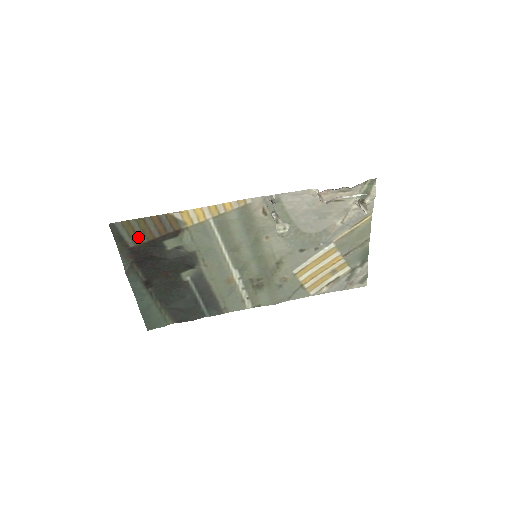
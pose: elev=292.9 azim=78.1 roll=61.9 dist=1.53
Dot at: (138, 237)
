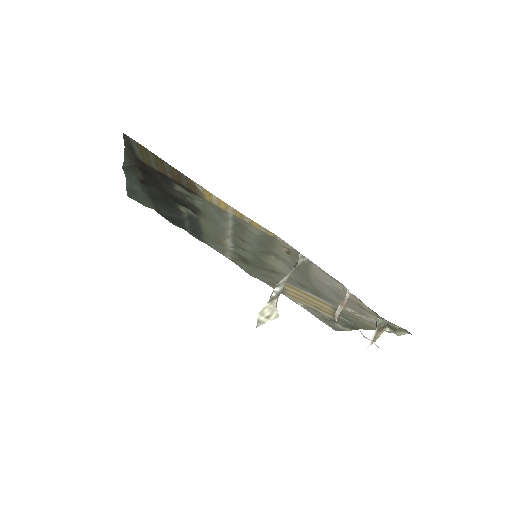
Dot at: (150, 161)
